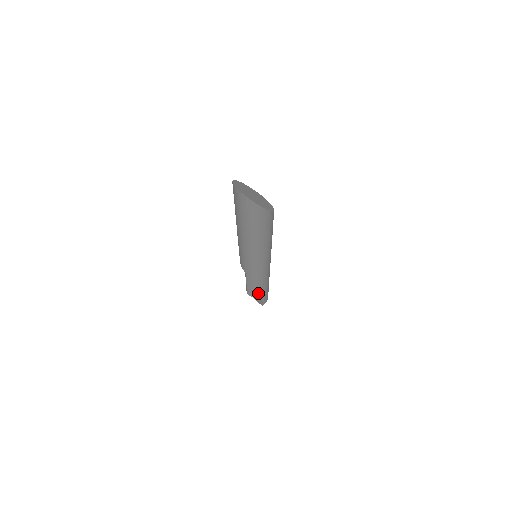
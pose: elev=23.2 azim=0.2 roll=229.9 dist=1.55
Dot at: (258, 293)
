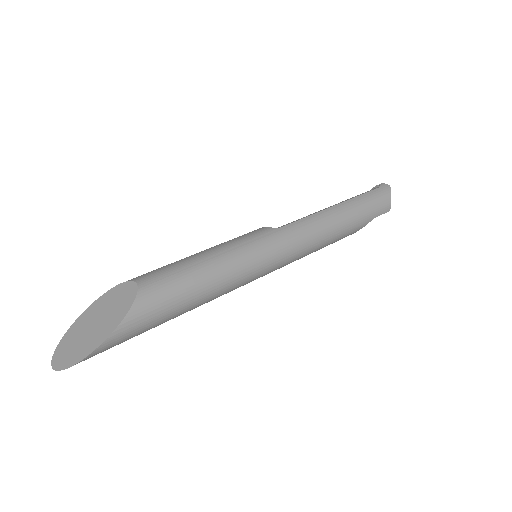
Dot at: (342, 237)
